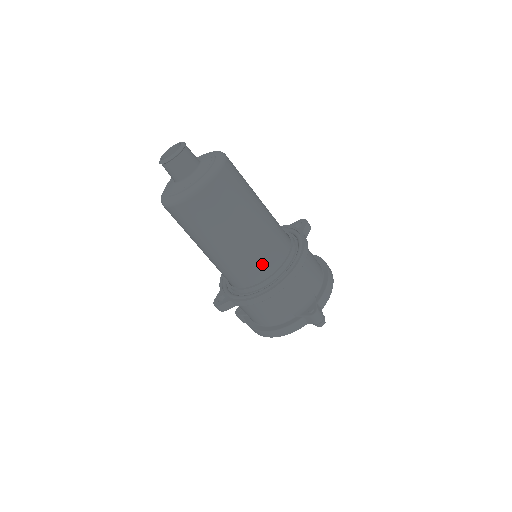
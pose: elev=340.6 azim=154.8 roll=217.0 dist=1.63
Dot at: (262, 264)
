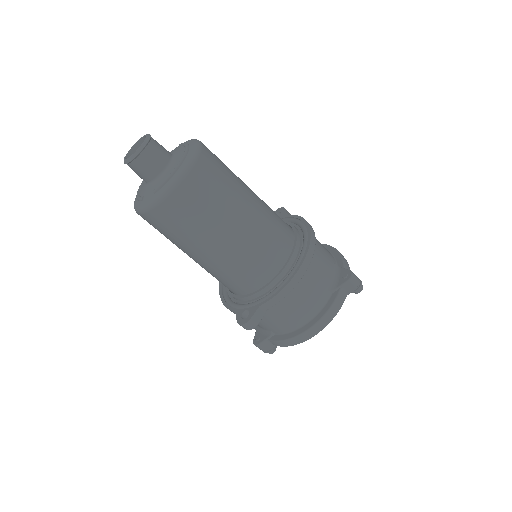
Dot at: (279, 242)
